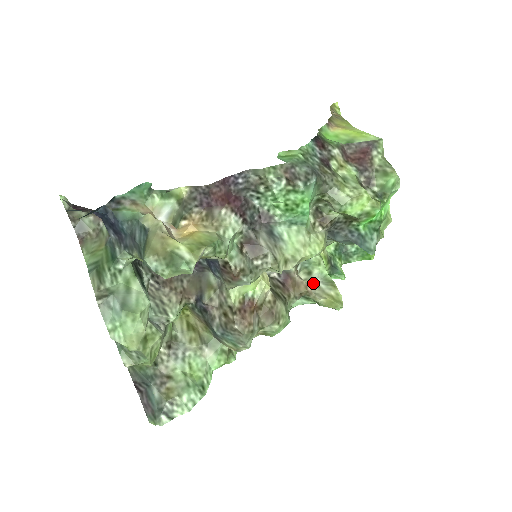
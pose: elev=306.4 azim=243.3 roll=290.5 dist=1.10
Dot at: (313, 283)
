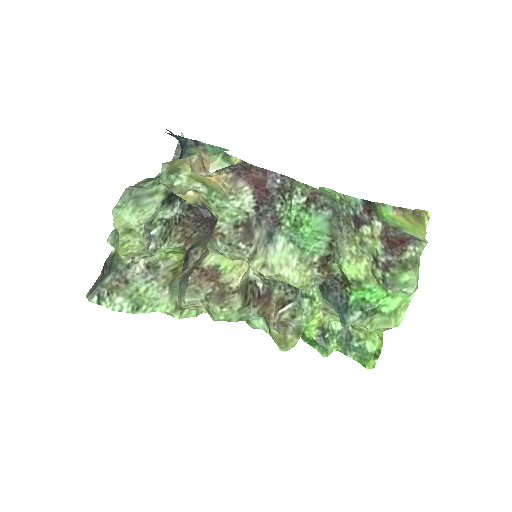
Dot at: (288, 324)
